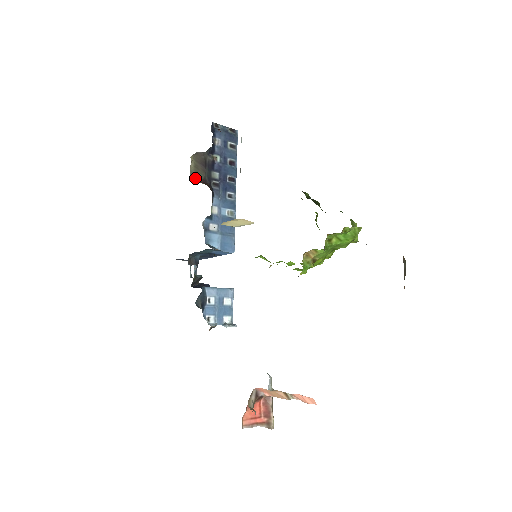
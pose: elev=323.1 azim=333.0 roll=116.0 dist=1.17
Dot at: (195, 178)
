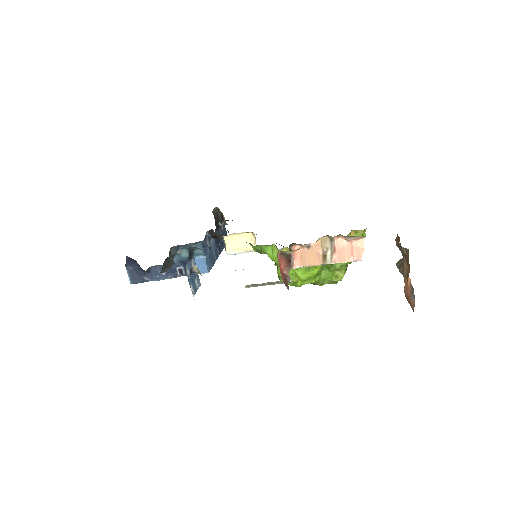
Dot at: occluded
